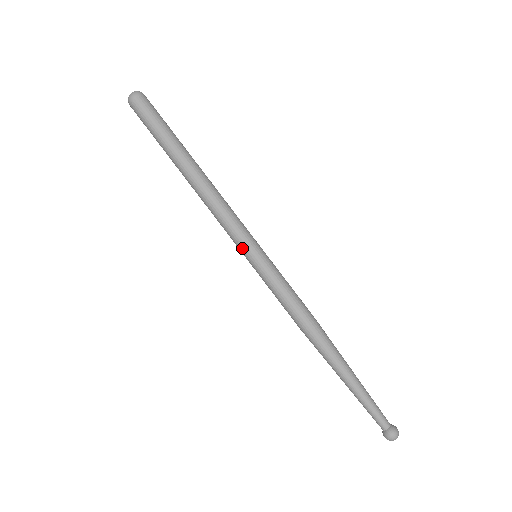
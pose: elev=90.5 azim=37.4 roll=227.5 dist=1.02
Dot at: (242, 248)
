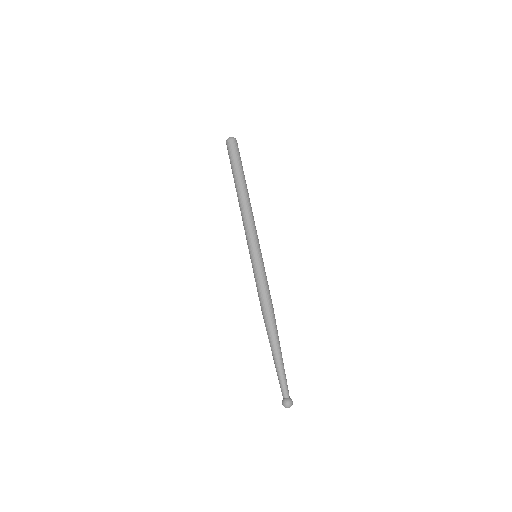
Dot at: (255, 245)
